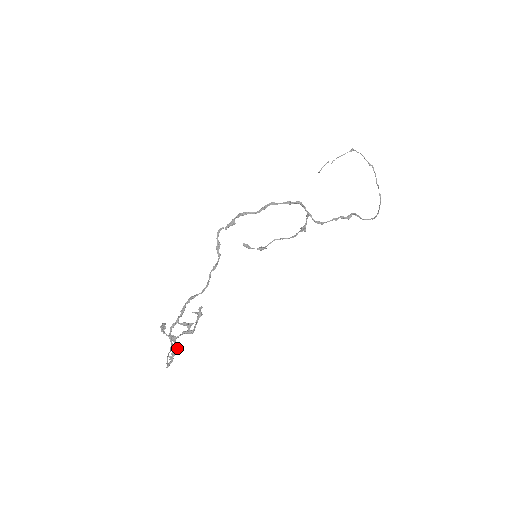
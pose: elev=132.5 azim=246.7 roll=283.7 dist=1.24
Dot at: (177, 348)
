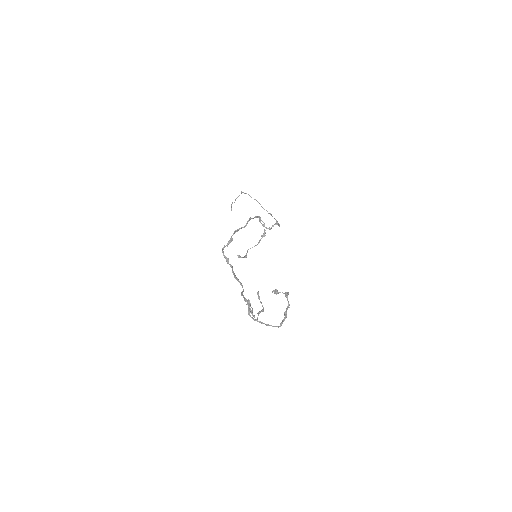
Dot at: occluded
